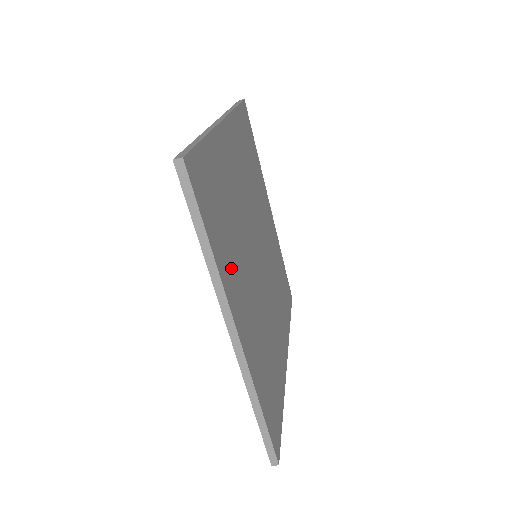
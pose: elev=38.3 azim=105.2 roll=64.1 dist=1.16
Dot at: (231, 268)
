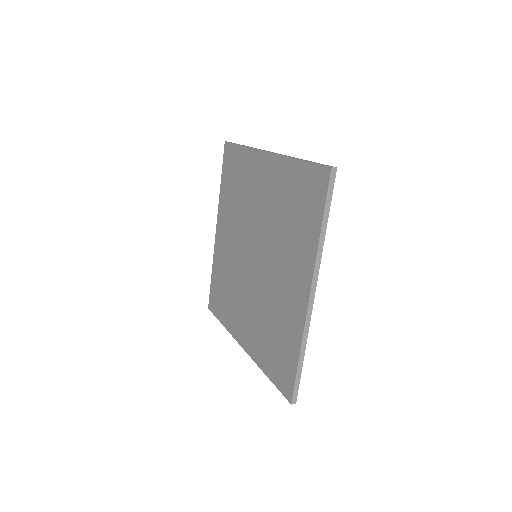
Dot at: occluded
